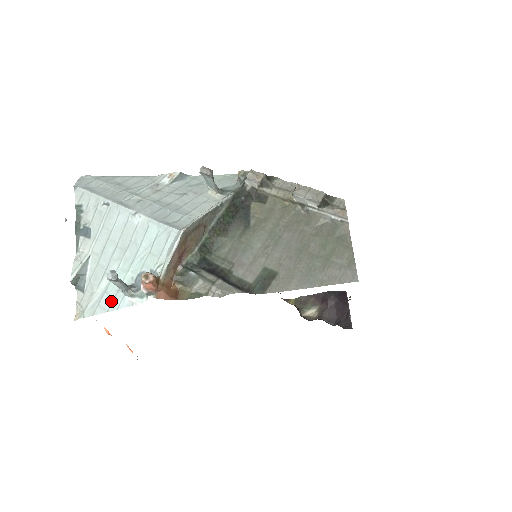
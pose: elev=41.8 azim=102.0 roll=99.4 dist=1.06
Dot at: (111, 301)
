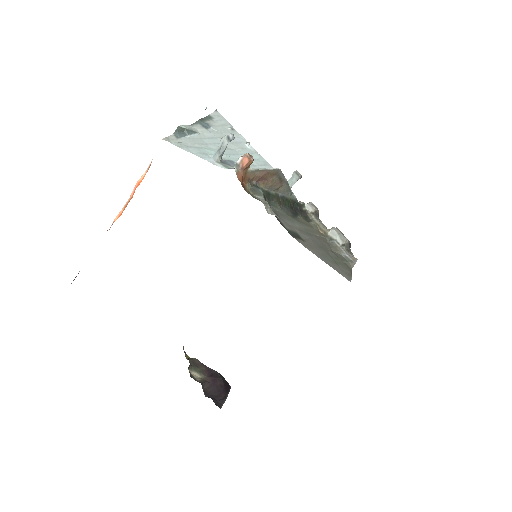
Dot at: (199, 153)
